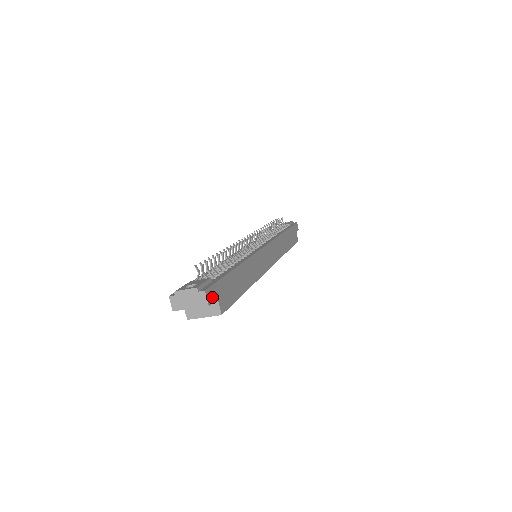
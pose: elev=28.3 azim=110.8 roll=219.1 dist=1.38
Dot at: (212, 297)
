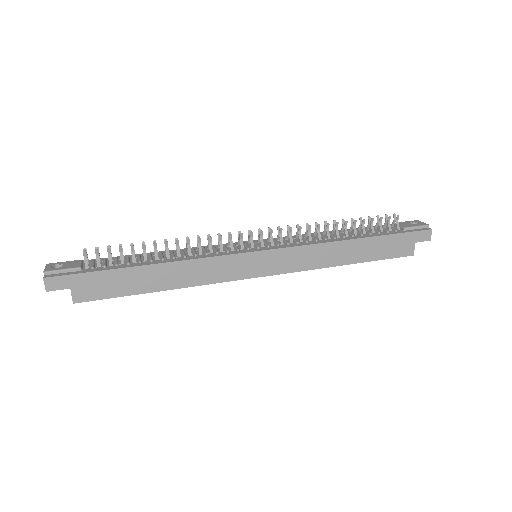
Dot at: (58, 285)
